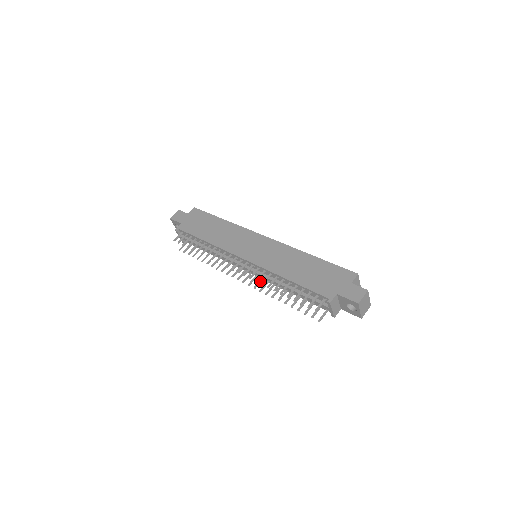
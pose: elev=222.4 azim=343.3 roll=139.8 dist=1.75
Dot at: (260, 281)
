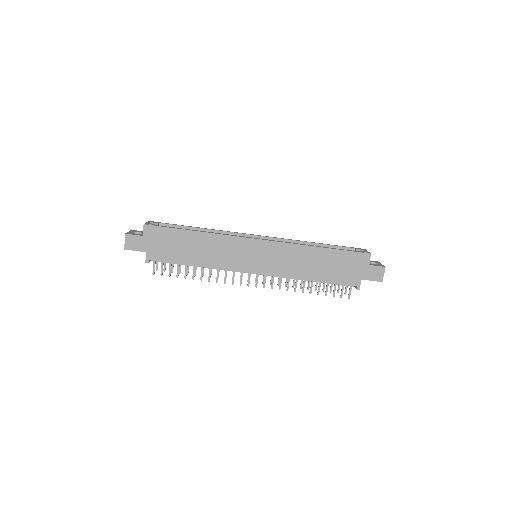
Dot at: occluded
